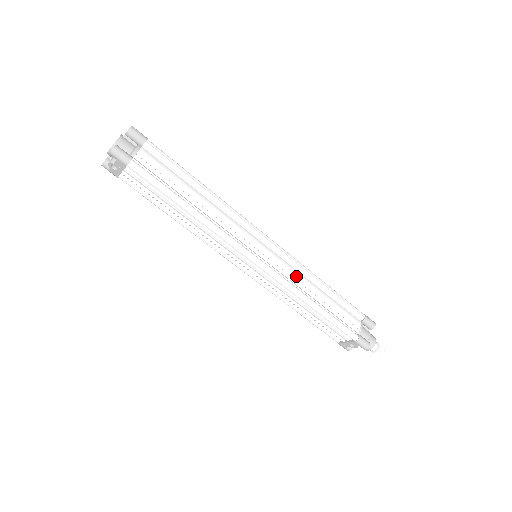
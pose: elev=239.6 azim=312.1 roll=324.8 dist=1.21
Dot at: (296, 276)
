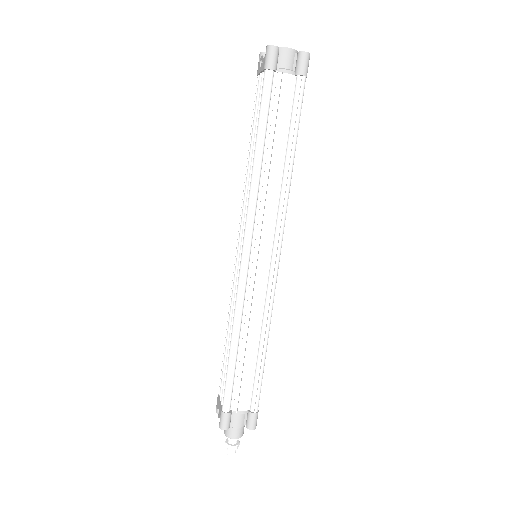
Dot at: (255, 309)
